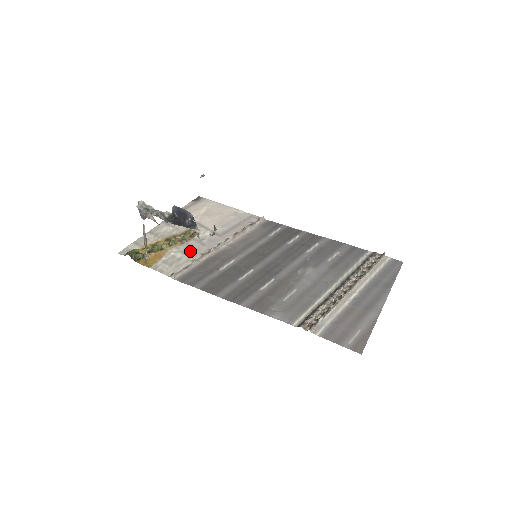
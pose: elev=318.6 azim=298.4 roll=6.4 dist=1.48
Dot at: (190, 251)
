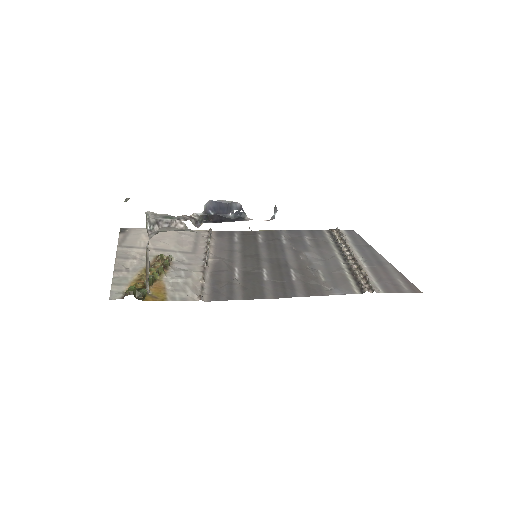
Dot at: (186, 273)
